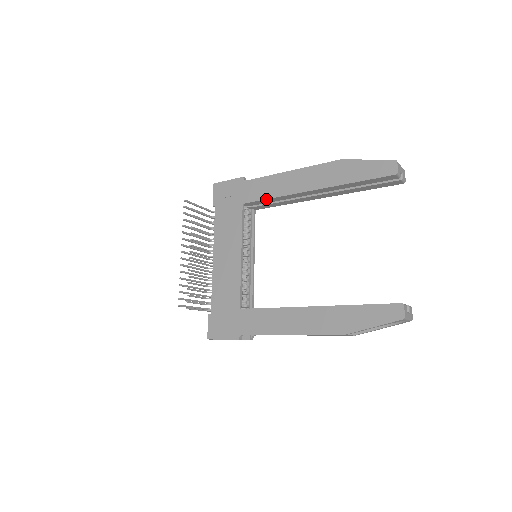
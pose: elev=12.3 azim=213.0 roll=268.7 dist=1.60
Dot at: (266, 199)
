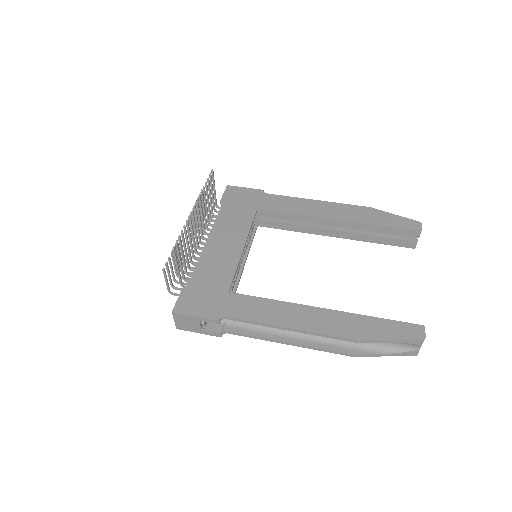
Dot at: (285, 212)
